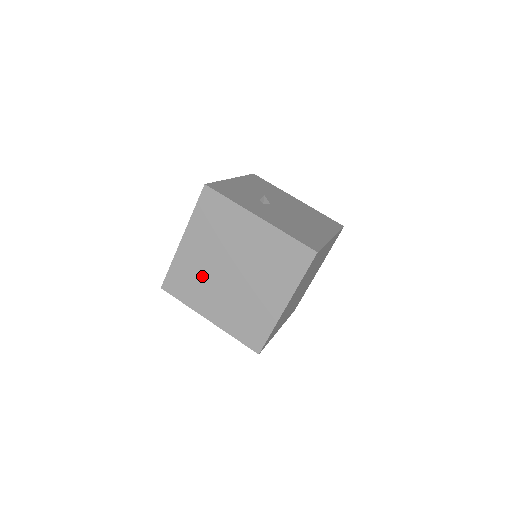
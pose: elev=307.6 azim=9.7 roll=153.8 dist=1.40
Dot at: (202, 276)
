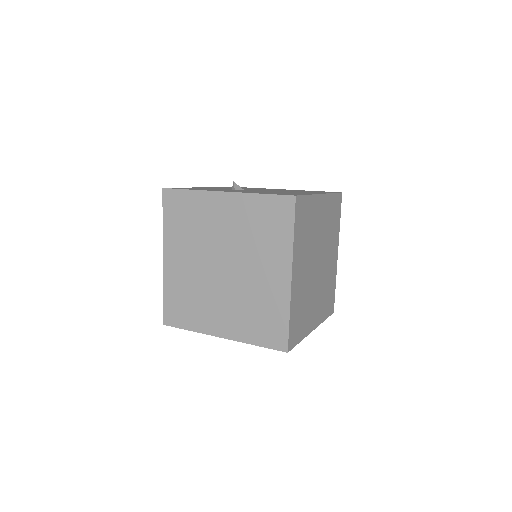
Dot at: (196, 289)
